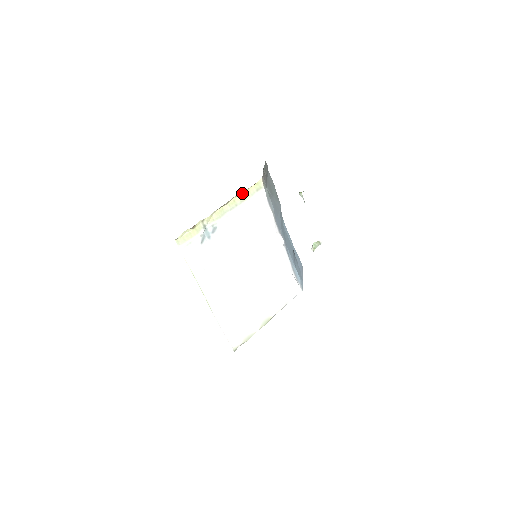
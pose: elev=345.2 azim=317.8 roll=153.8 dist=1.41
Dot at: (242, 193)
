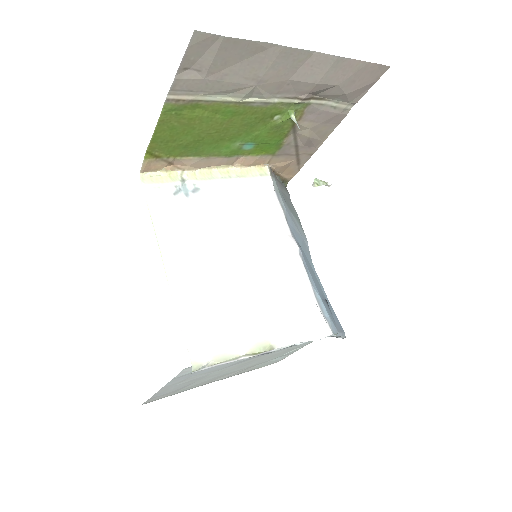
Dot at: (239, 166)
